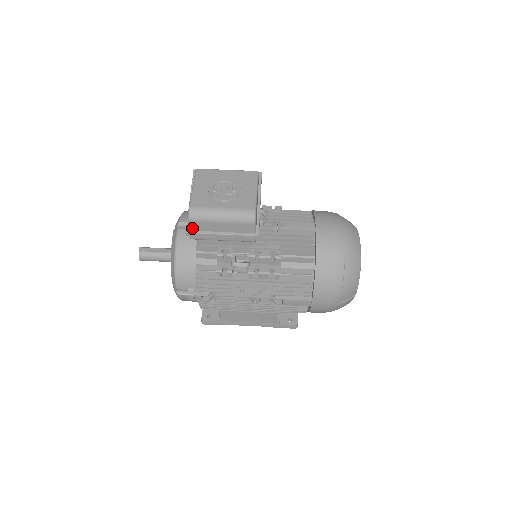
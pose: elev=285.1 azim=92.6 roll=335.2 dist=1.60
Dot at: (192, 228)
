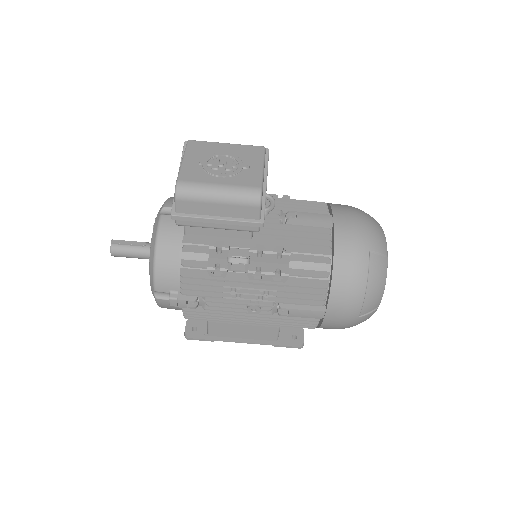
Dot at: (179, 209)
